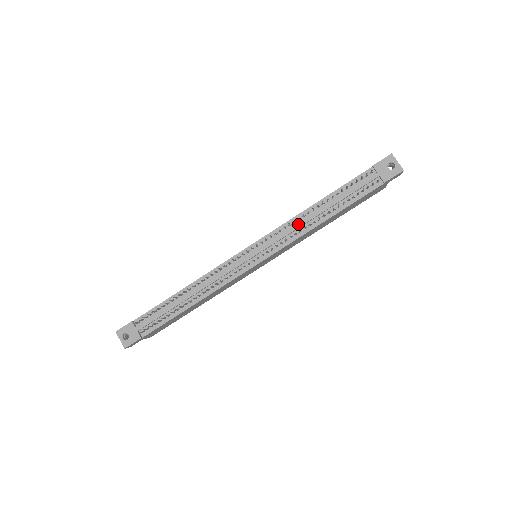
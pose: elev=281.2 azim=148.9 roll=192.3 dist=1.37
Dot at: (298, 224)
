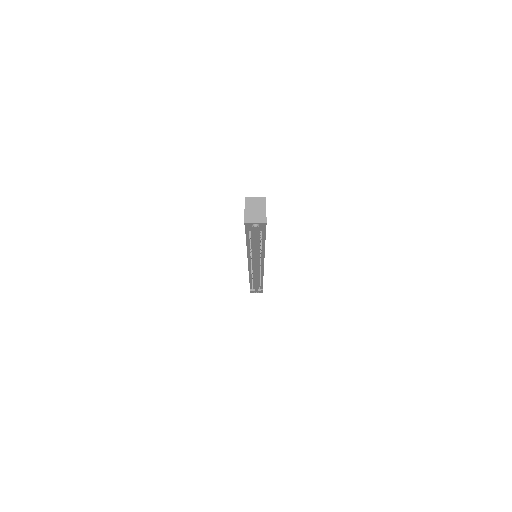
Dot at: (255, 257)
